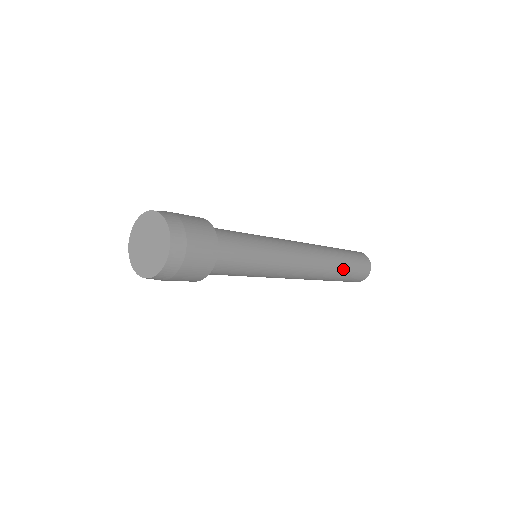
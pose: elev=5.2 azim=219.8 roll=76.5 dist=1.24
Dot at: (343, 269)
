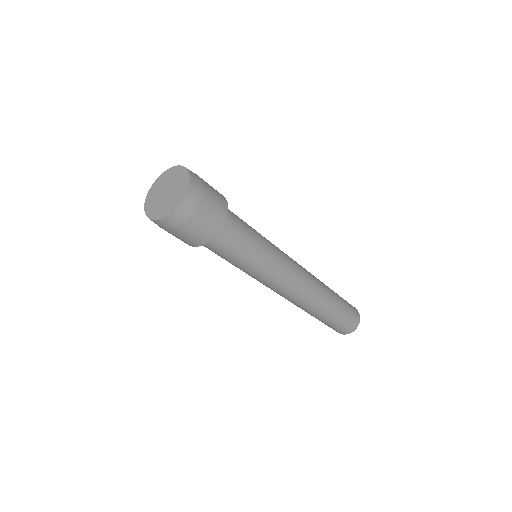
Dot at: (325, 316)
